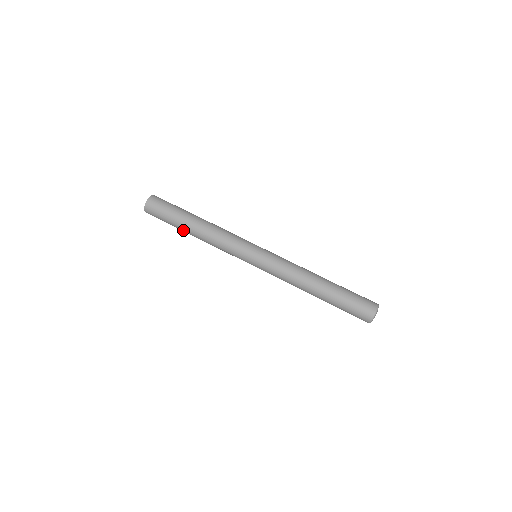
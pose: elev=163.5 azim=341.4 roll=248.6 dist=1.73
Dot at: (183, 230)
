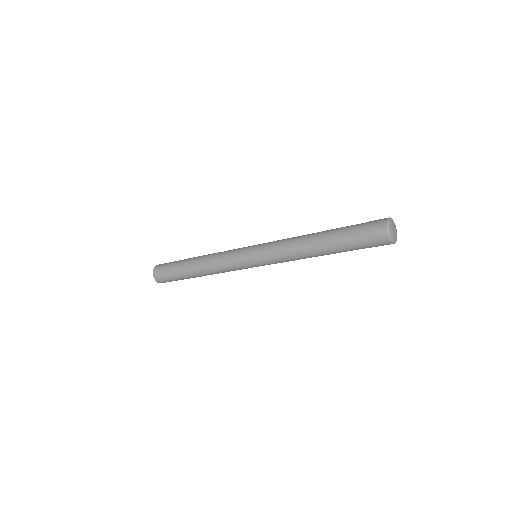
Dot at: occluded
